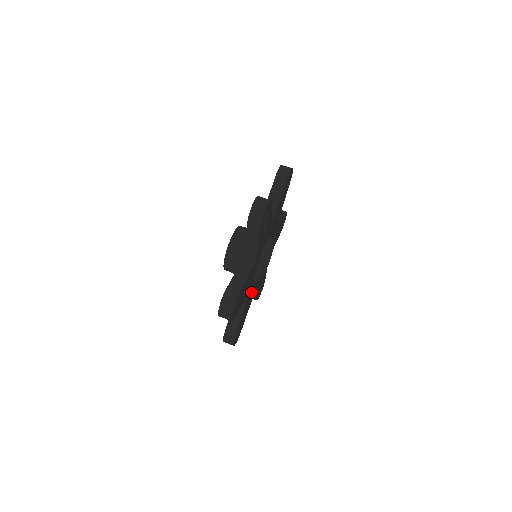
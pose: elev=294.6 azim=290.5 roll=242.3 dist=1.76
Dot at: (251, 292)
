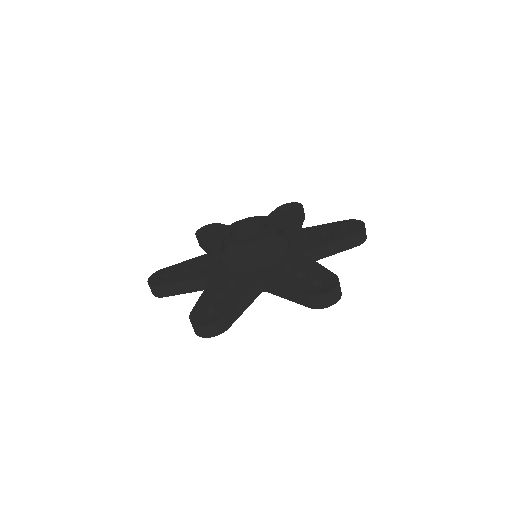
Dot at: occluded
